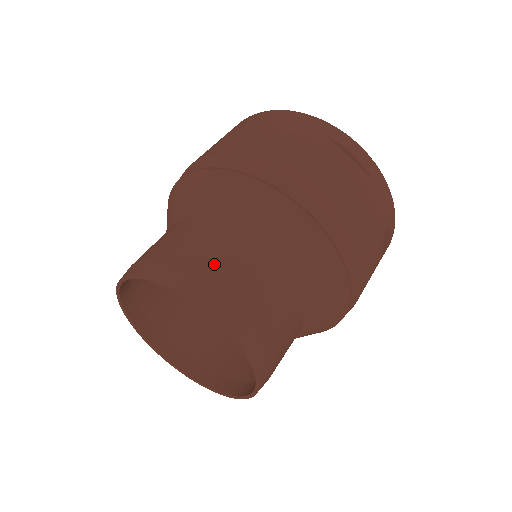
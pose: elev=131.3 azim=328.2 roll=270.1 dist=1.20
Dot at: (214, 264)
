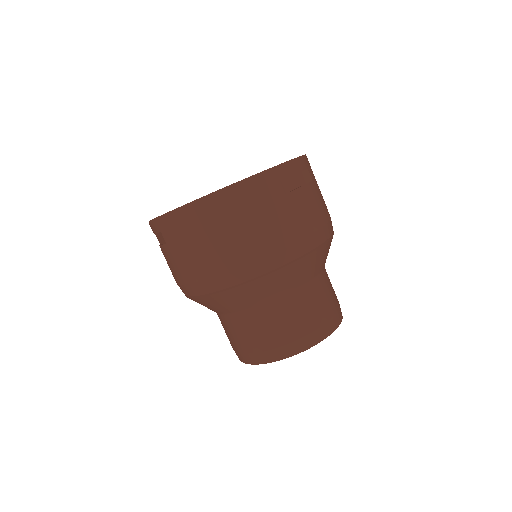
Dot at: (314, 315)
